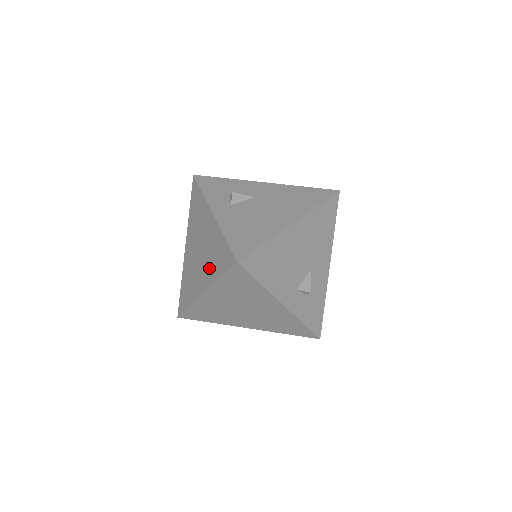
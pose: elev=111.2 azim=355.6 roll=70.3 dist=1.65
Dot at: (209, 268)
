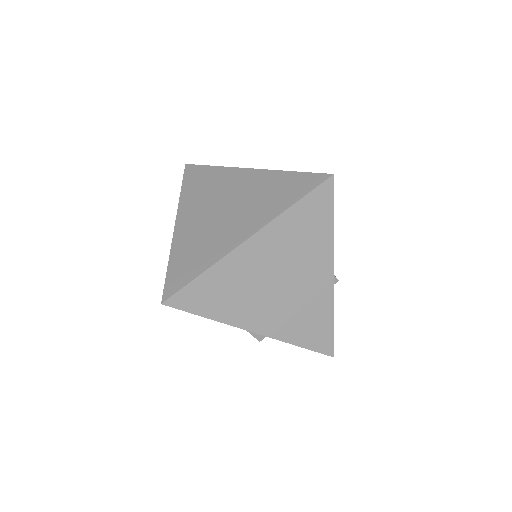
Dot at: (260, 209)
